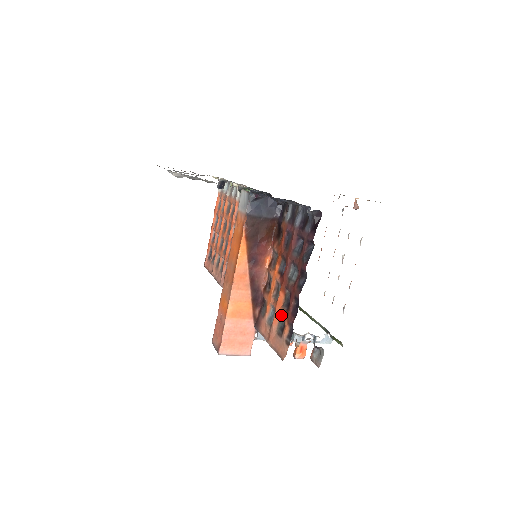
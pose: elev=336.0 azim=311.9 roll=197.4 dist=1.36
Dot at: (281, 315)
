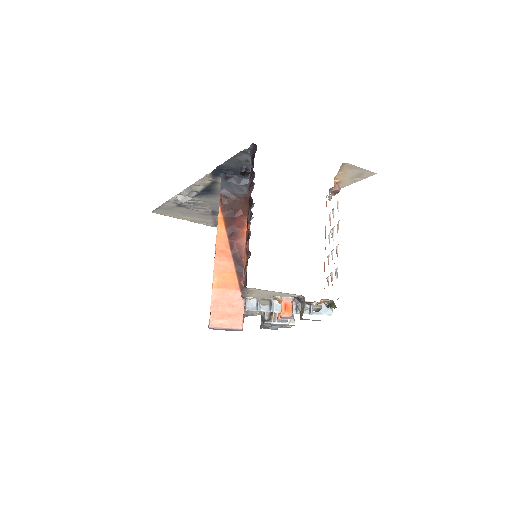
Dot at: occluded
